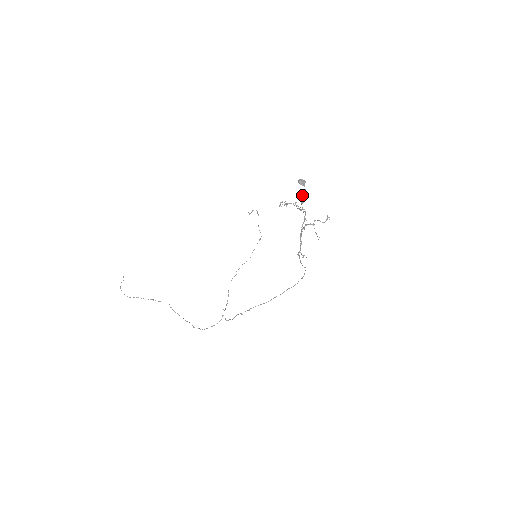
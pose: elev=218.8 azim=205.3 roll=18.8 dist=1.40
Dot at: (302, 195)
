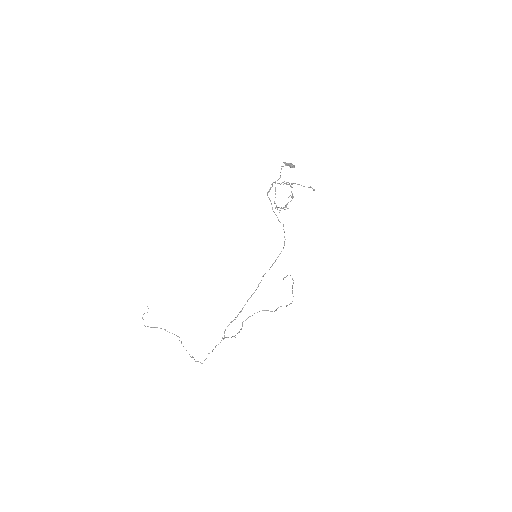
Dot at: occluded
